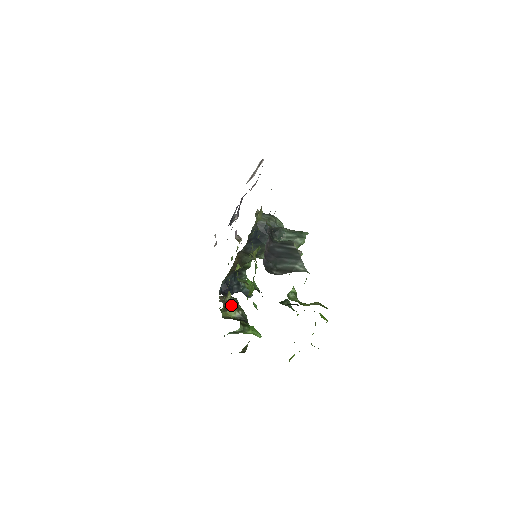
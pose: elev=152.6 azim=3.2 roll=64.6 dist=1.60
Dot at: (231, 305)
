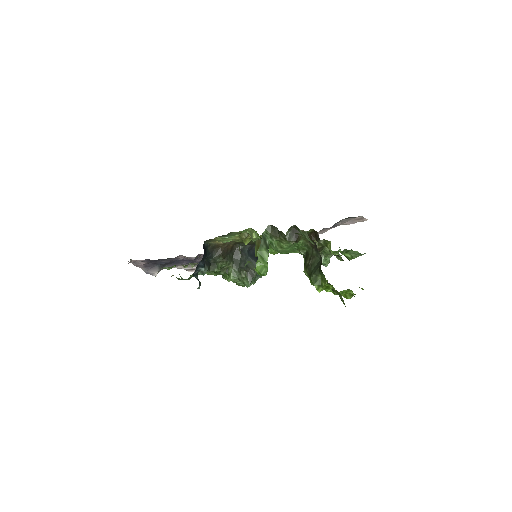
Dot at: occluded
